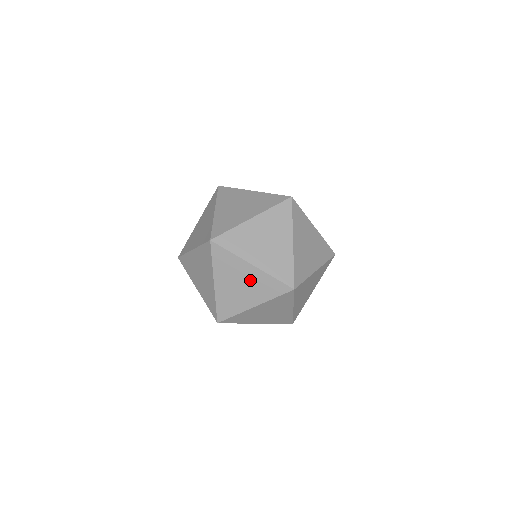
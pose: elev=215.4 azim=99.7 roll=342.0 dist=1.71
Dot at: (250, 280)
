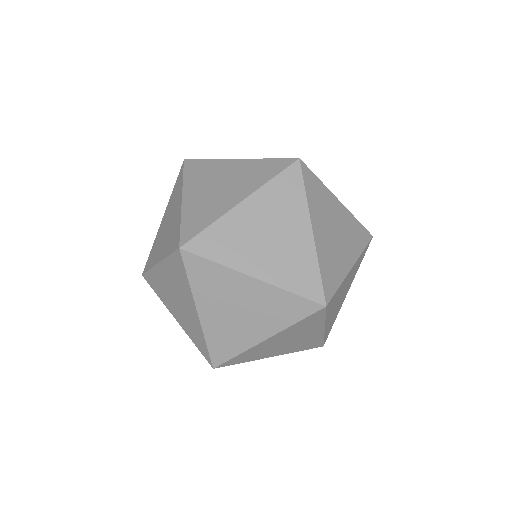
Dot at: (289, 243)
